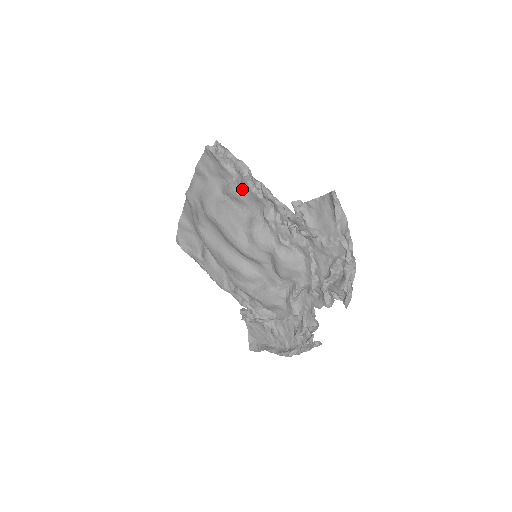
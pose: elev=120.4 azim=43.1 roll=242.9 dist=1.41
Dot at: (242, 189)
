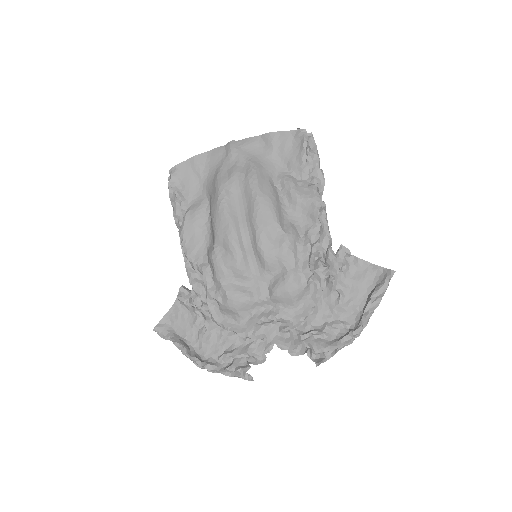
Dot at: (305, 194)
